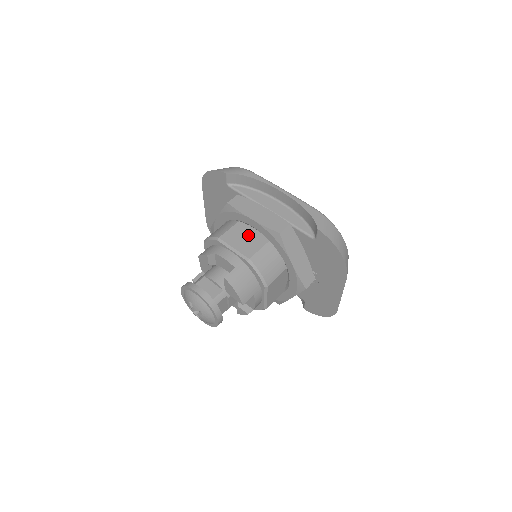
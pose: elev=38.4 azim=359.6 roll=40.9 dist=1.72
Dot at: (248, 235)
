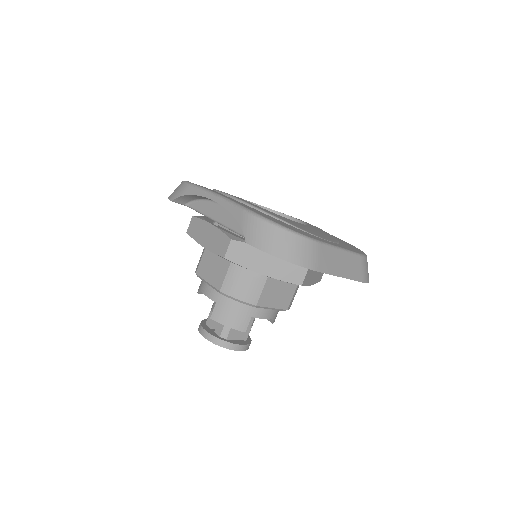
Dot at: (215, 259)
